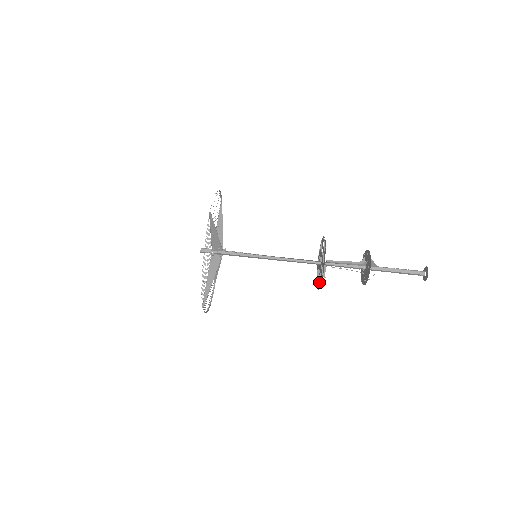
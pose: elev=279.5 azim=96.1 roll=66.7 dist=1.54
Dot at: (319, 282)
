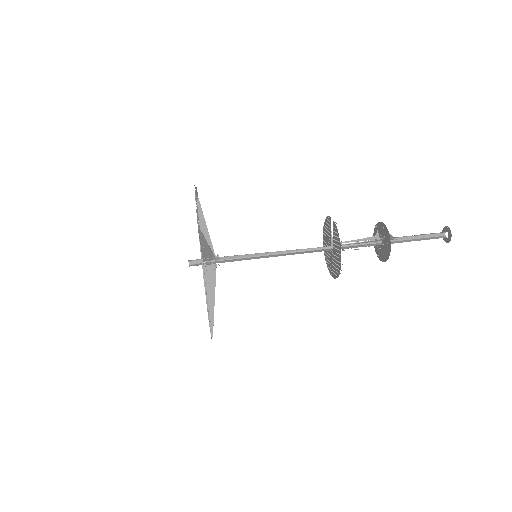
Dot at: (334, 270)
